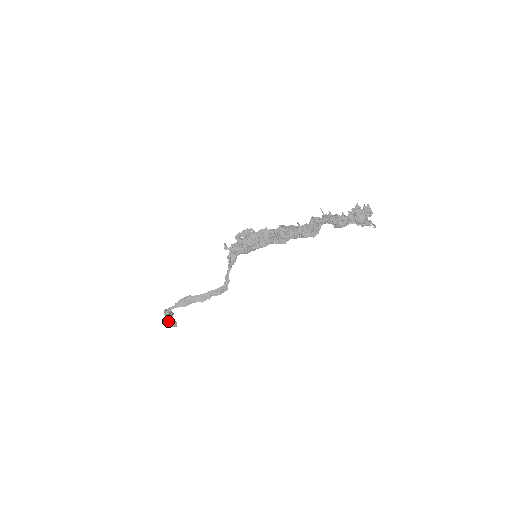
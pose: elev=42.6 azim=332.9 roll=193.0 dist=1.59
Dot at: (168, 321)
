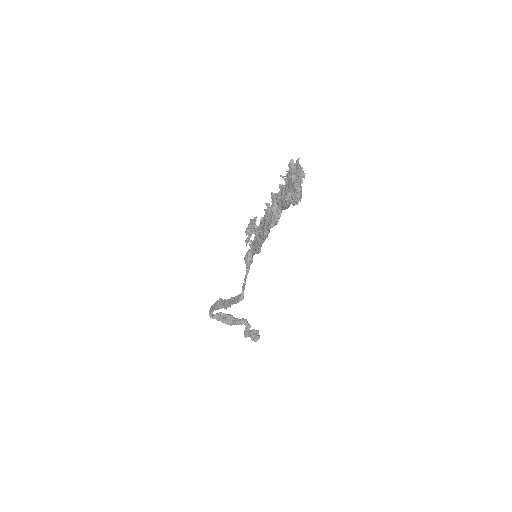
Dot at: (245, 331)
